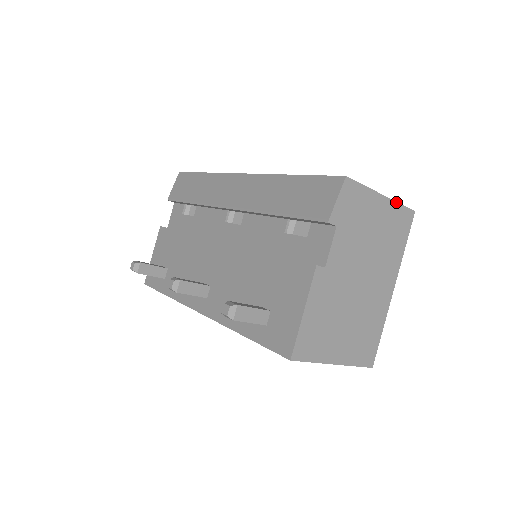
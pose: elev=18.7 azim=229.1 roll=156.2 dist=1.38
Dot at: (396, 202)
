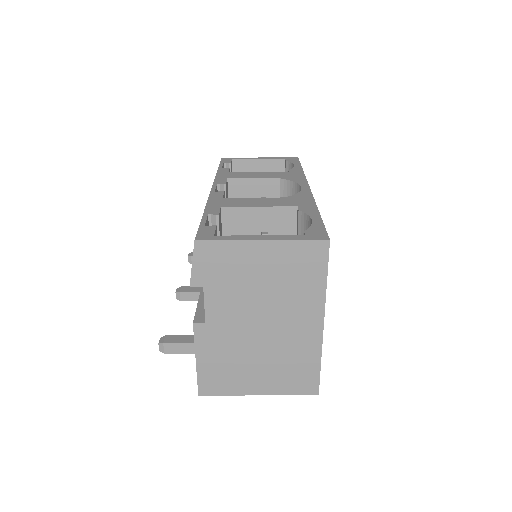
Dot at: (288, 240)
